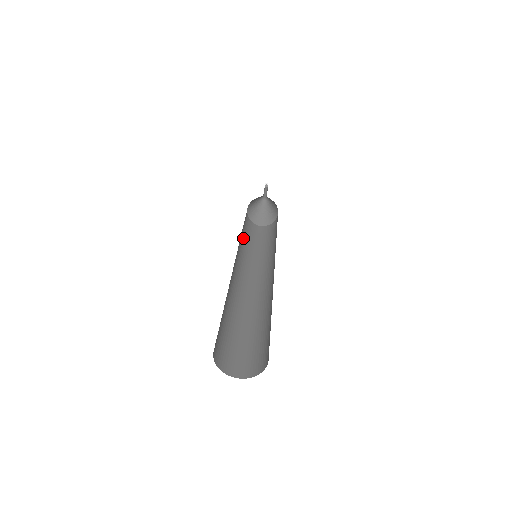
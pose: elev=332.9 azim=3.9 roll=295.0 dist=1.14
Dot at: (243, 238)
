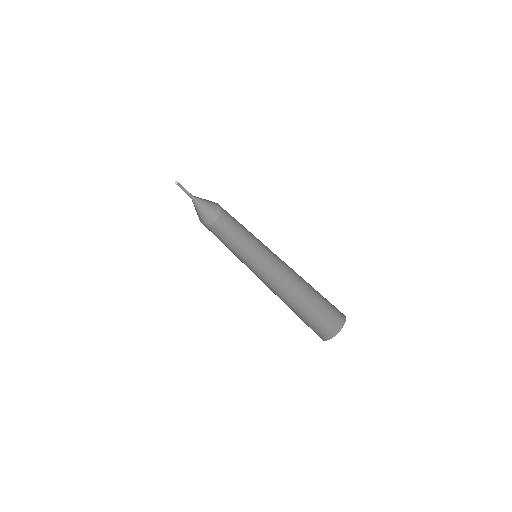
Dot at: occluded
